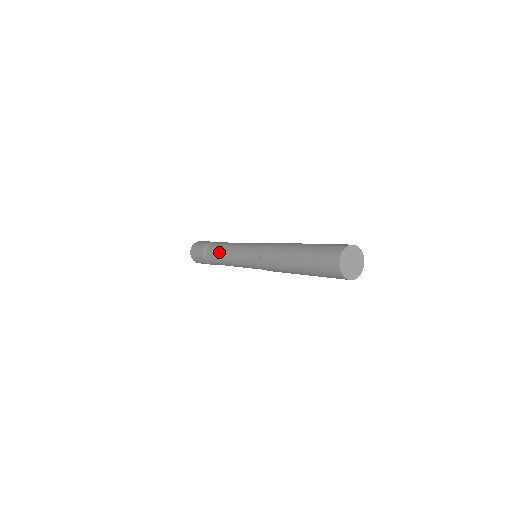
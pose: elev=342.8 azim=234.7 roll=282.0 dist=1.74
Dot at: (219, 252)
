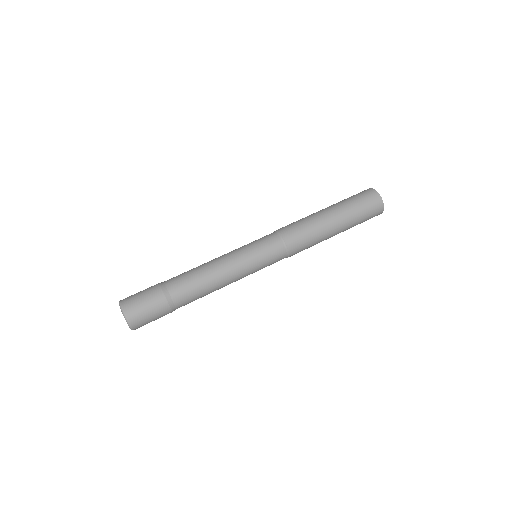
Dot at: (200, 270)
